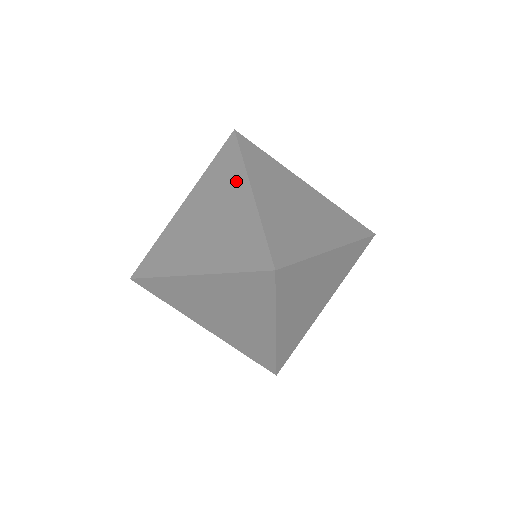
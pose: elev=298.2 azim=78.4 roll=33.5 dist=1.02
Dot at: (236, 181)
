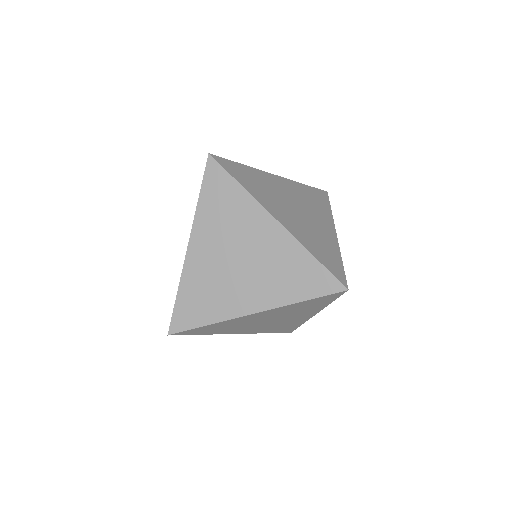
Dot at: (250, 213)
